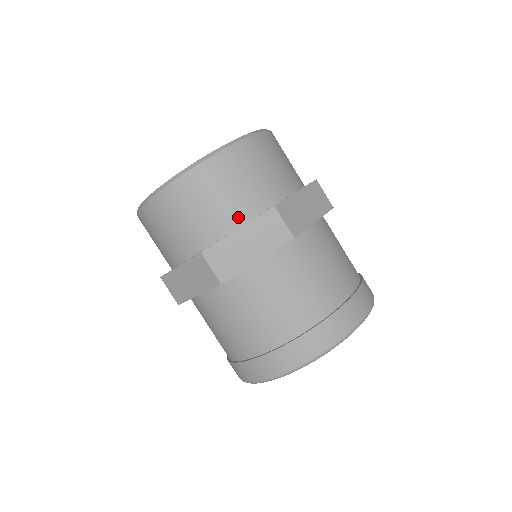
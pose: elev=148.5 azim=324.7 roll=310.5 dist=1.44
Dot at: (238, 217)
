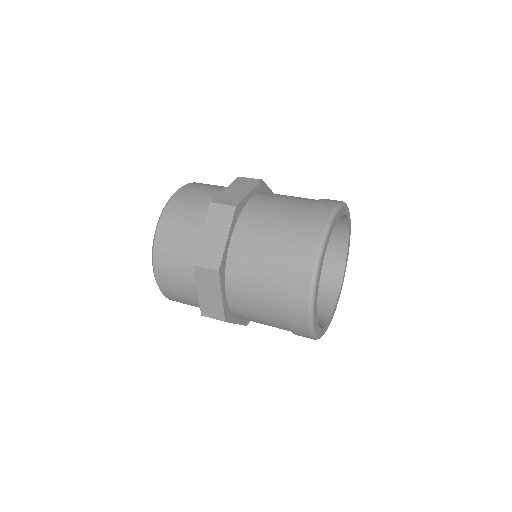
Dot at: occluded
